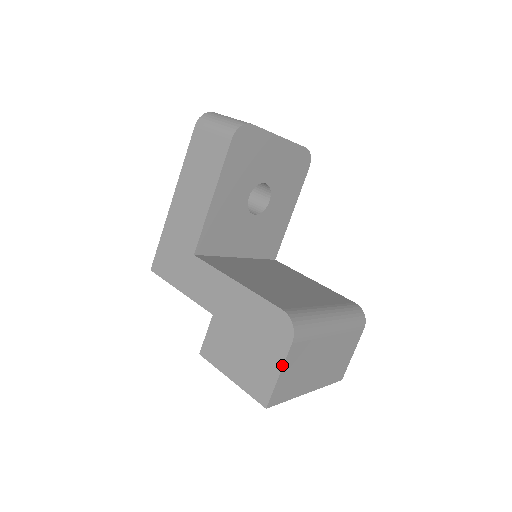
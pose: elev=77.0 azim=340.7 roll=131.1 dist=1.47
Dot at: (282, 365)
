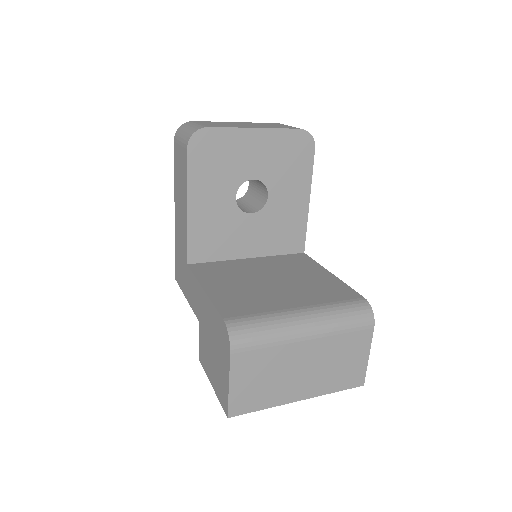
Dot at: (228, 376)
